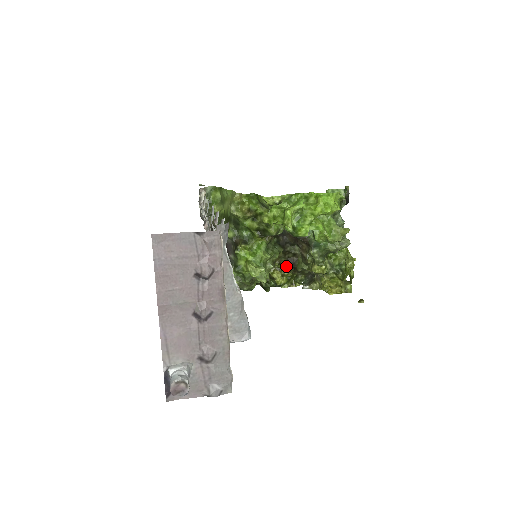
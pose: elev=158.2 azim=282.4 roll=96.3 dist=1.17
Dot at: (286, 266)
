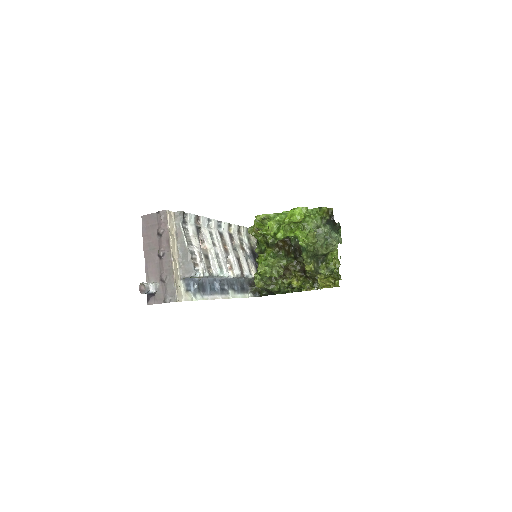
Dot at: (299, 273)
